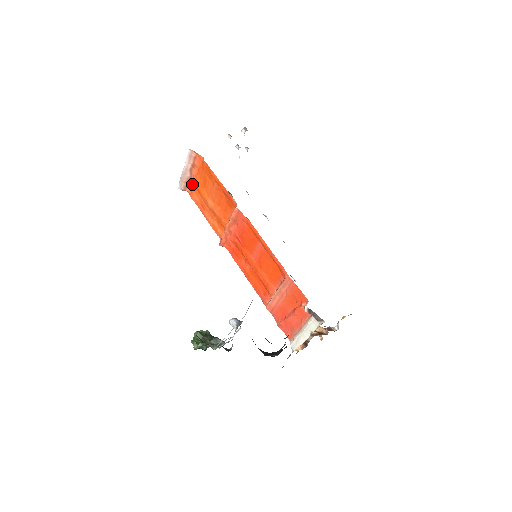
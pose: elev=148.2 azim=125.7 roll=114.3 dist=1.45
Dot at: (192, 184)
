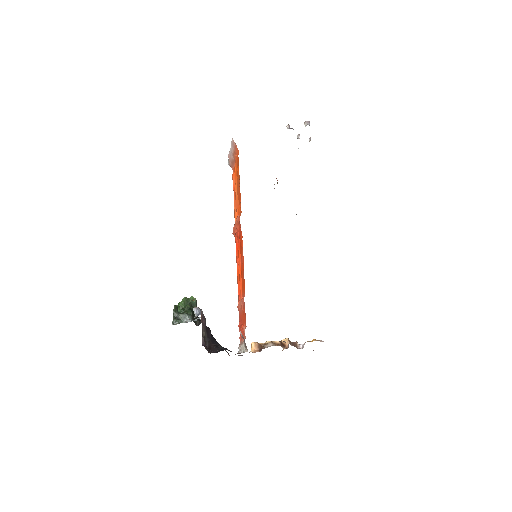
Dot at: occluded
